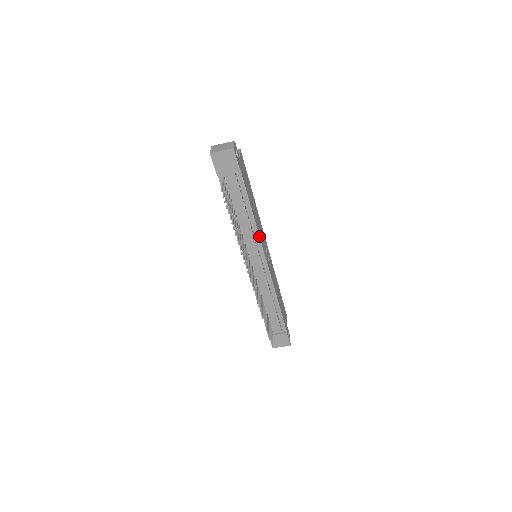
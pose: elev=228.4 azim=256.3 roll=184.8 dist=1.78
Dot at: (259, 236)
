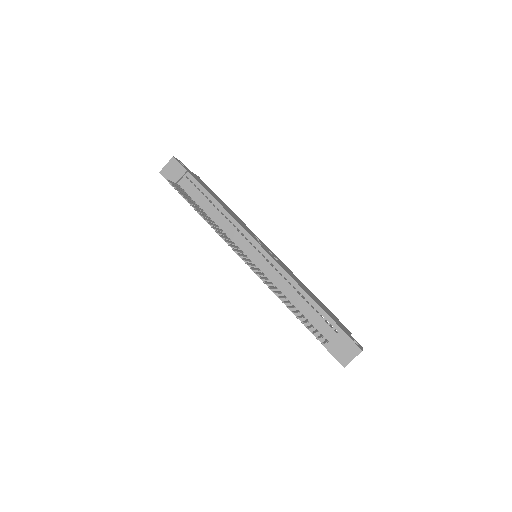
Dot at: (237, 222)
